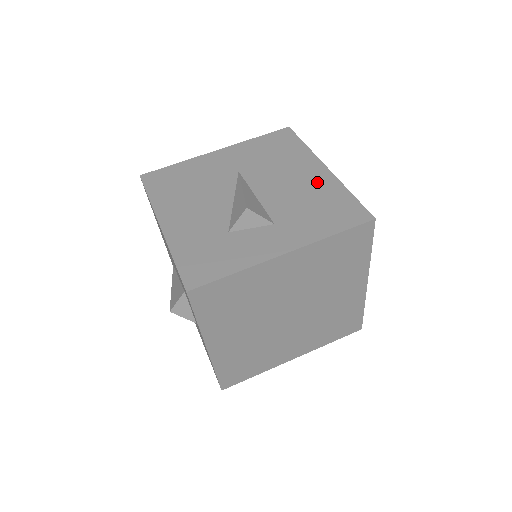
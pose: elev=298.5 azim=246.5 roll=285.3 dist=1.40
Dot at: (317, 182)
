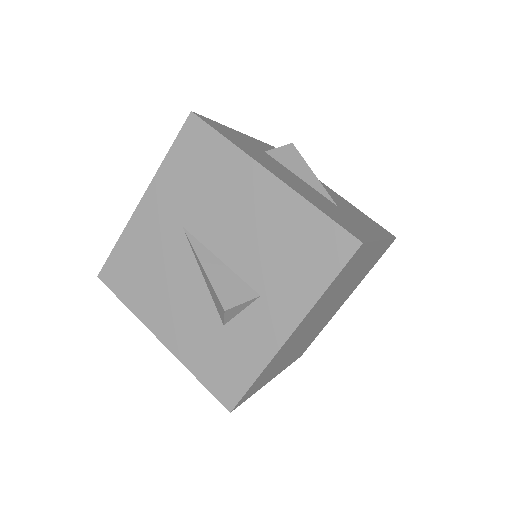
Dot at: (272, 207)
